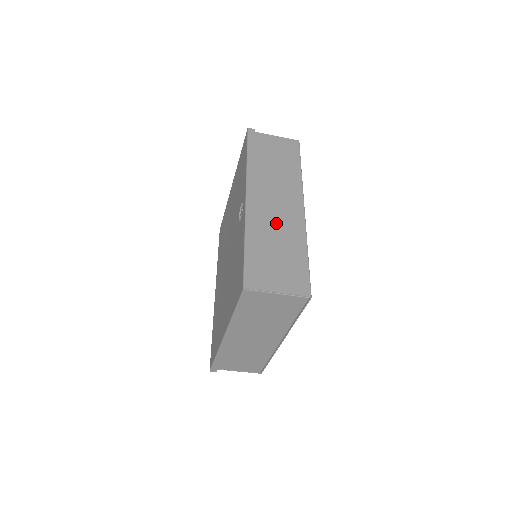
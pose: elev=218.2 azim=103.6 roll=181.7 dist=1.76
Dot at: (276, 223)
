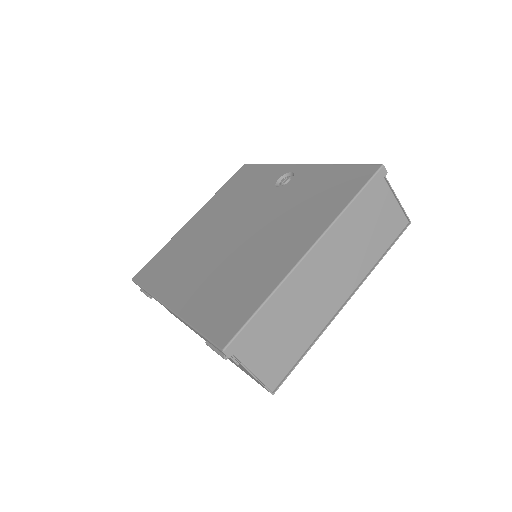
Dot at: occluded
